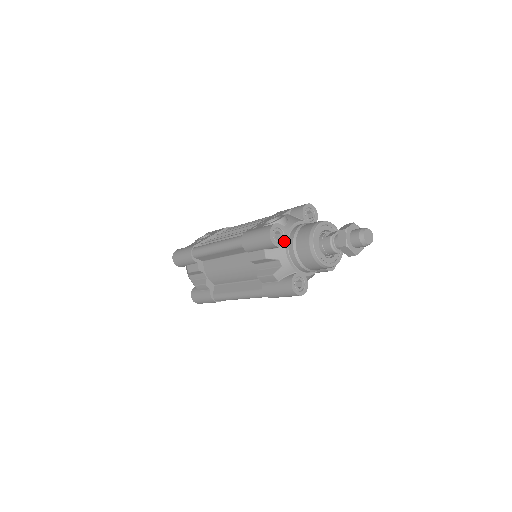
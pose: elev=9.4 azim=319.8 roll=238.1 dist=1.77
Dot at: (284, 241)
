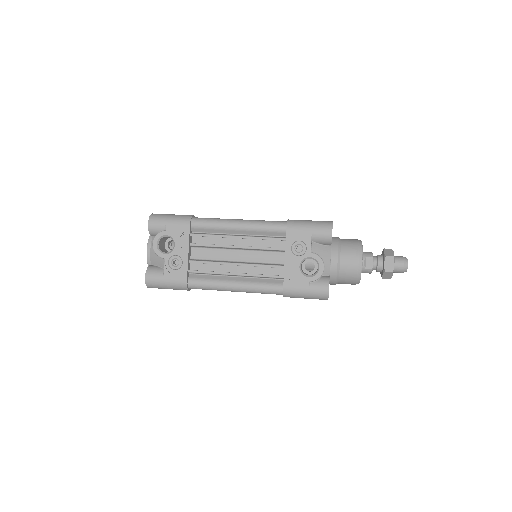
Dot at: occluded
